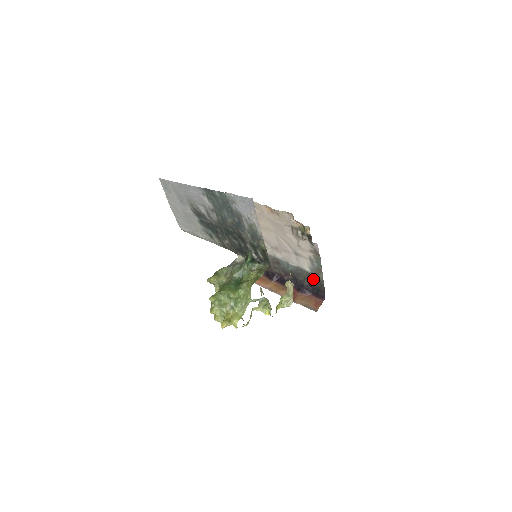
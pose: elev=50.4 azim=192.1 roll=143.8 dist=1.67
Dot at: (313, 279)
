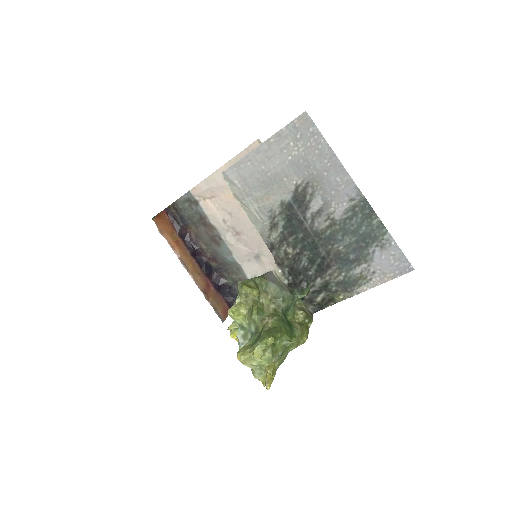
Dot at: occluded
